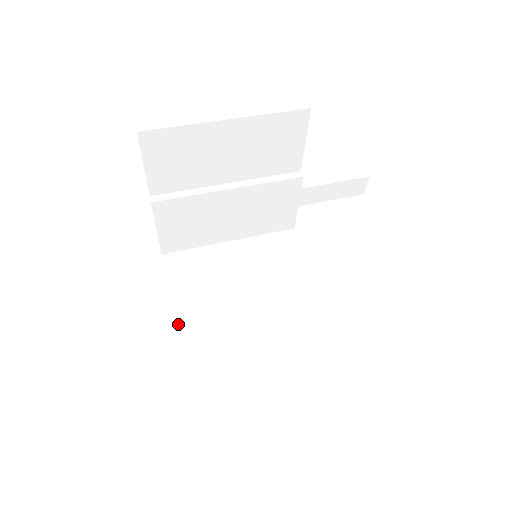
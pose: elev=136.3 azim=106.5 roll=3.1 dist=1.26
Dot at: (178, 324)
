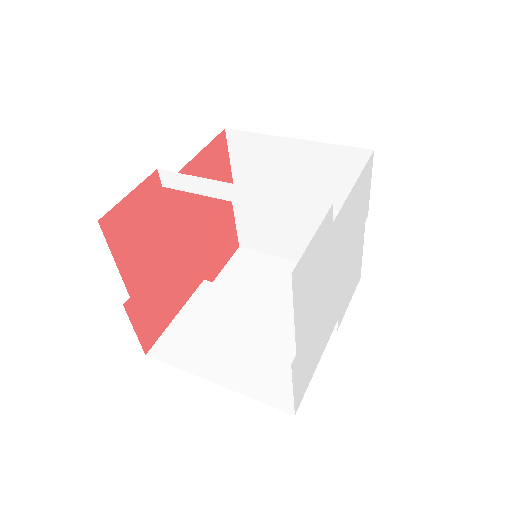
Dot at: (196, 292)
